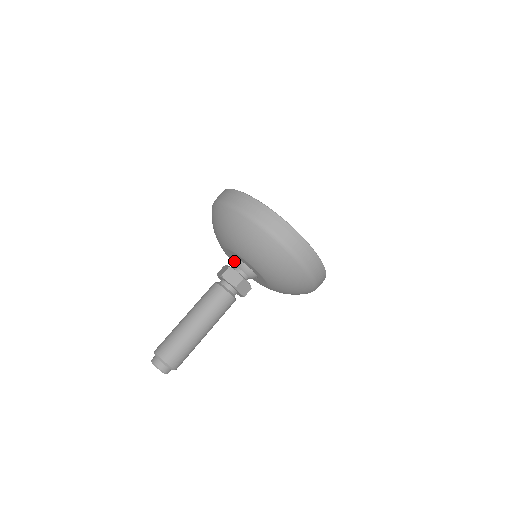
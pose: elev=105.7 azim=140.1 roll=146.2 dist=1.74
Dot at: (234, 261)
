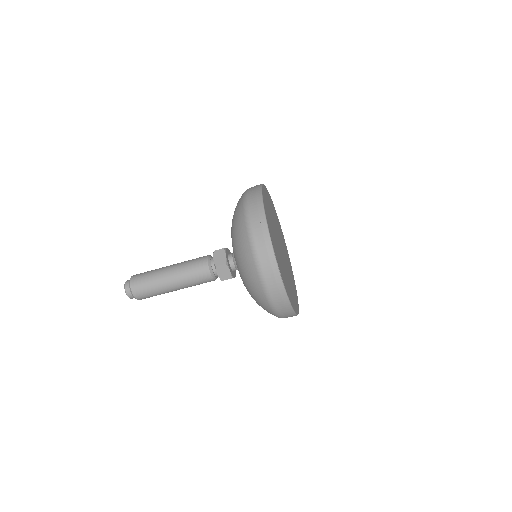
Dot at: occluded
